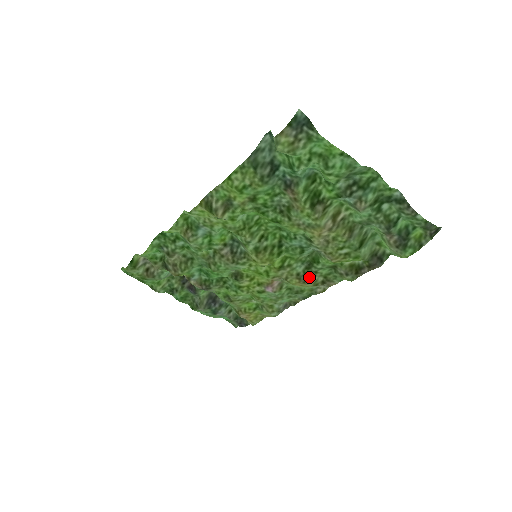
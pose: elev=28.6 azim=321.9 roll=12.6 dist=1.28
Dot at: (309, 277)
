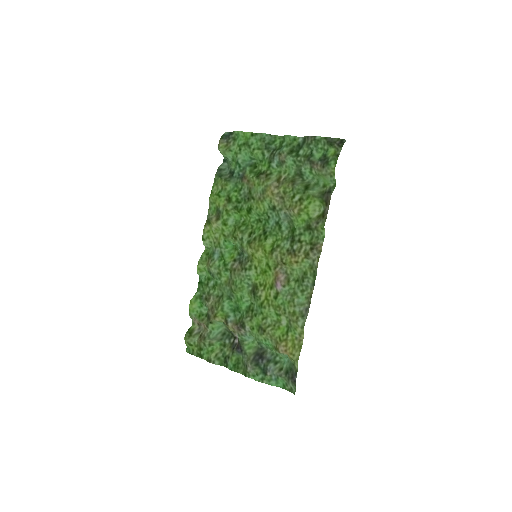
Dot at: (297, 248)
